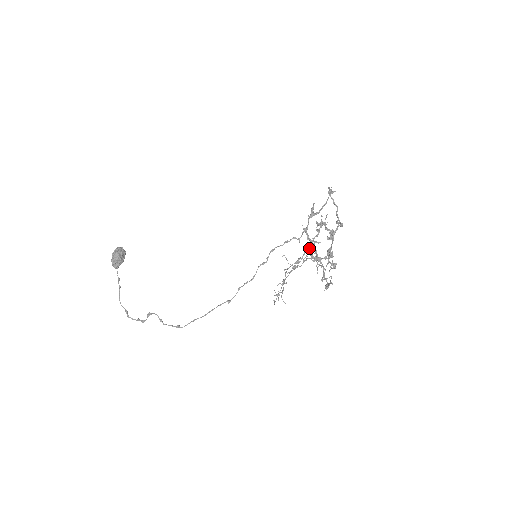
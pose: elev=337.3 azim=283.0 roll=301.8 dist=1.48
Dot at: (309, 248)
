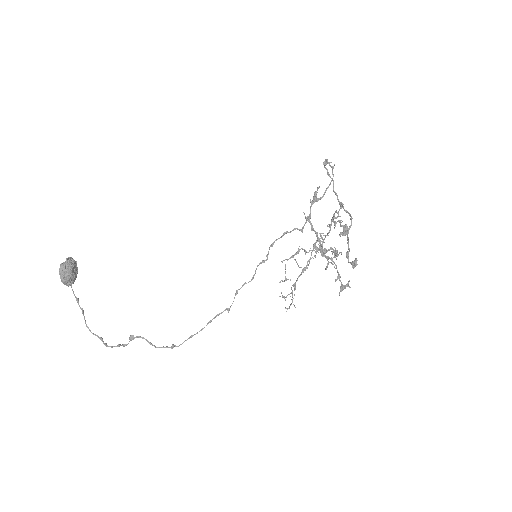
Dot at: (321, 248)
